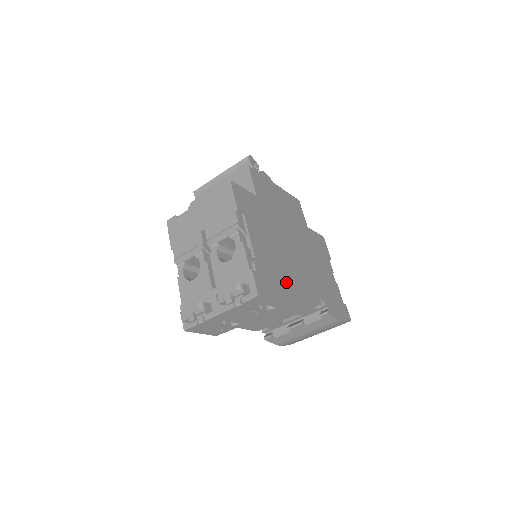
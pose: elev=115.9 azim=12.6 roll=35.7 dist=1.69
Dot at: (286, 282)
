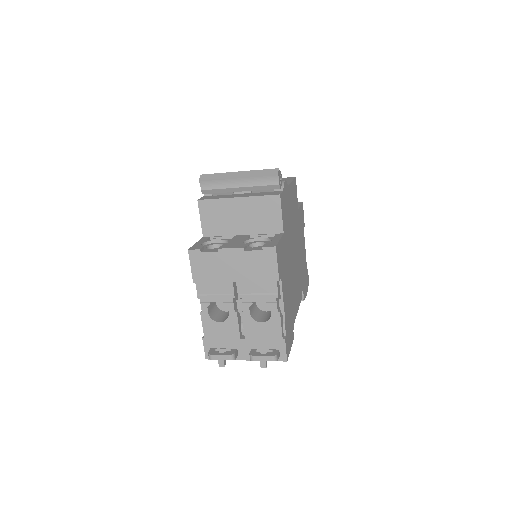
Dot at: (293, 313)
